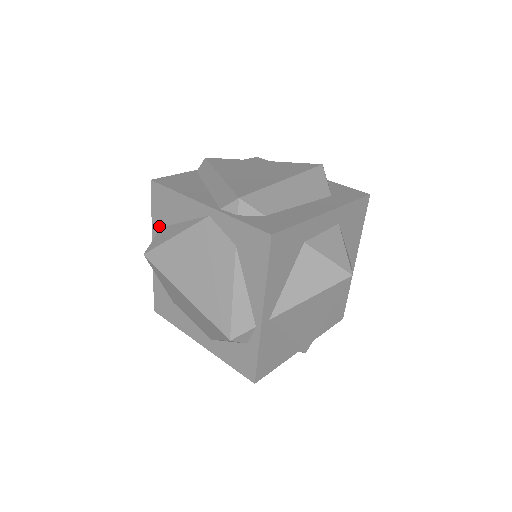
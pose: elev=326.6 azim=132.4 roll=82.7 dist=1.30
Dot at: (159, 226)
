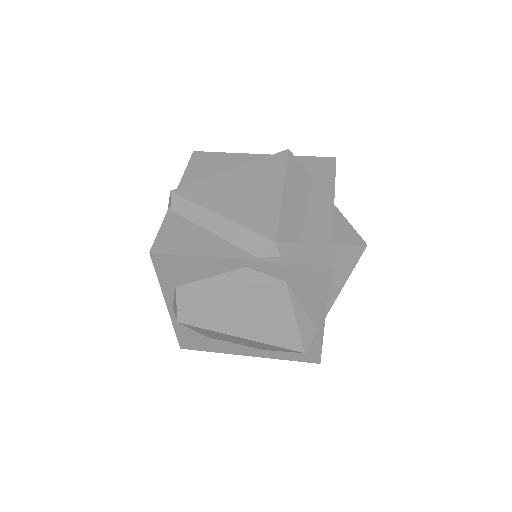
Dot at: (173, 287)
